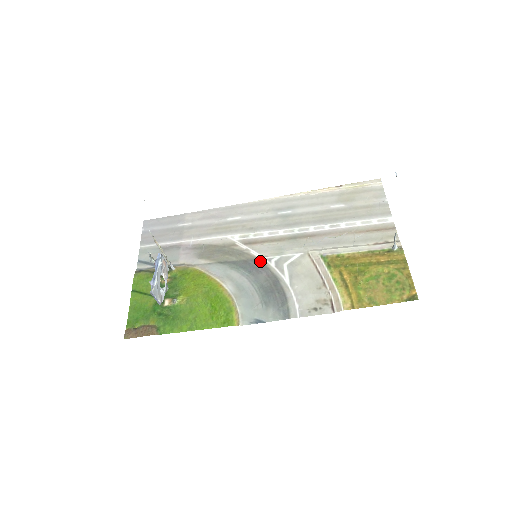
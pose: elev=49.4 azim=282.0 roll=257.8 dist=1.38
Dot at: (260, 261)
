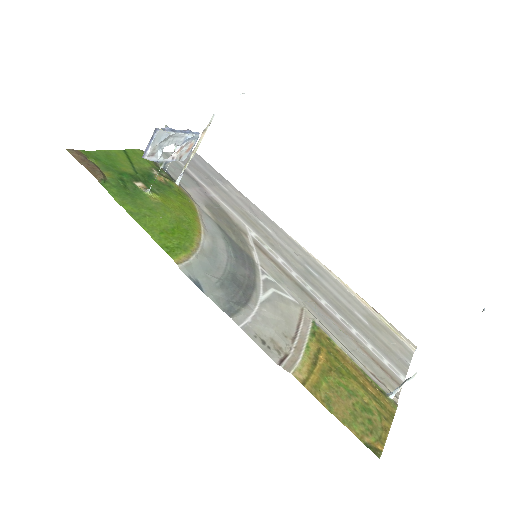
Dot at: (254, 263)
